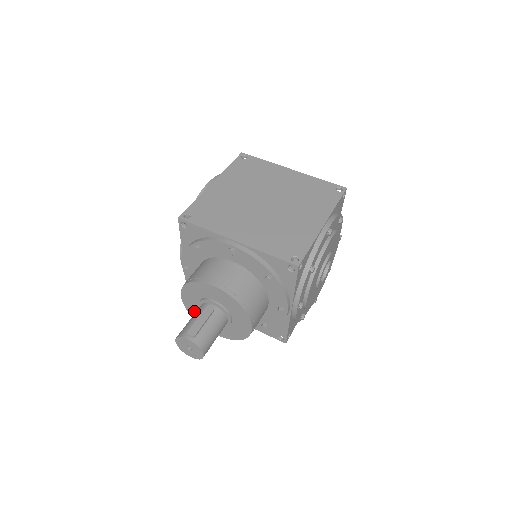
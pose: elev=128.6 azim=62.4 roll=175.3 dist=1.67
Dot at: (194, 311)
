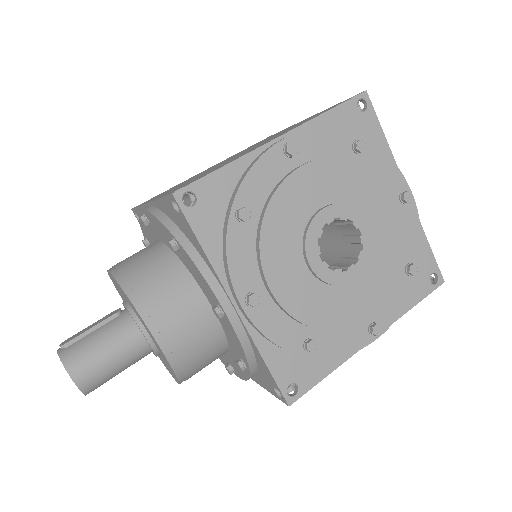
Dot at: occluded
